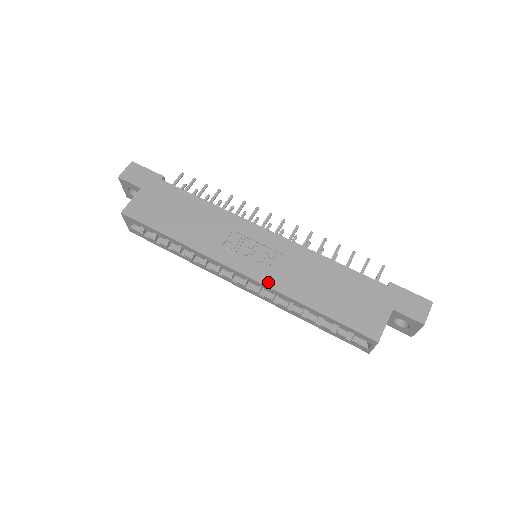
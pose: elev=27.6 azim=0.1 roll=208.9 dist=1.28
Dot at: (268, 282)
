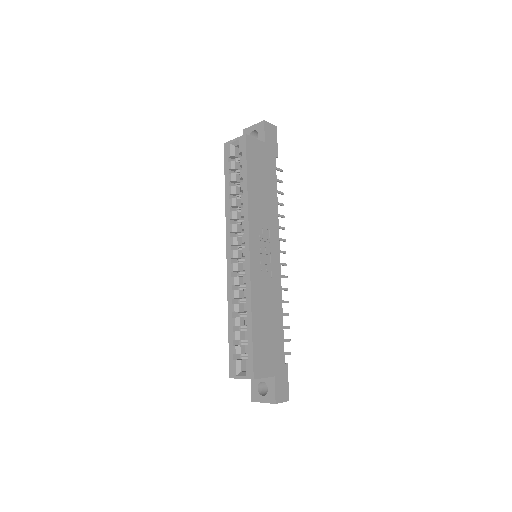
Dot at: (253, 276)
